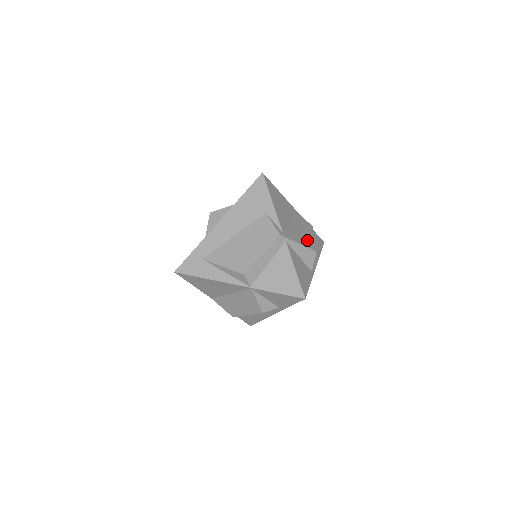
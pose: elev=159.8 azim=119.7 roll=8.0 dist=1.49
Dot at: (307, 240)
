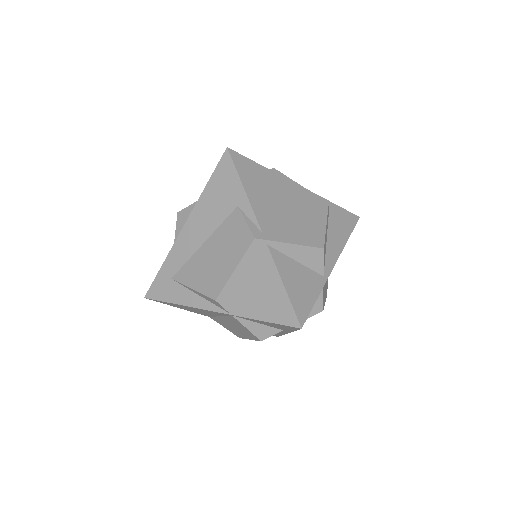
Dot at: (310, 232)
